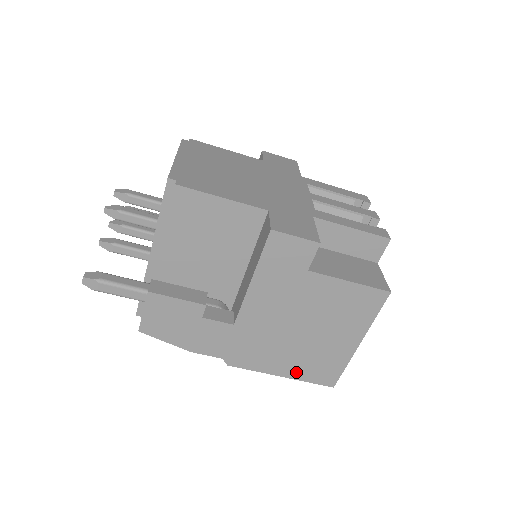
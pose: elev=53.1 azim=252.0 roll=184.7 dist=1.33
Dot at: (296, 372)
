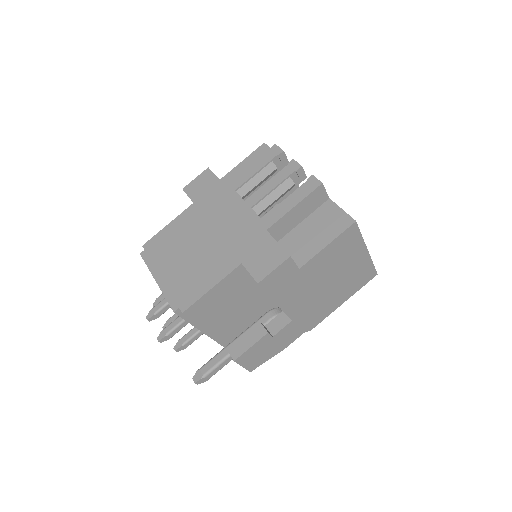
Dot at: (349, 294)
